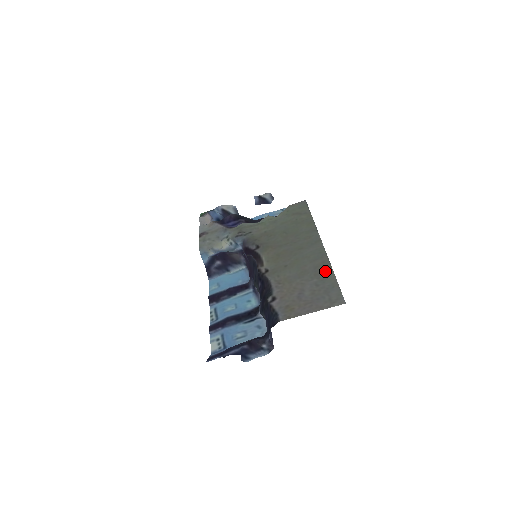
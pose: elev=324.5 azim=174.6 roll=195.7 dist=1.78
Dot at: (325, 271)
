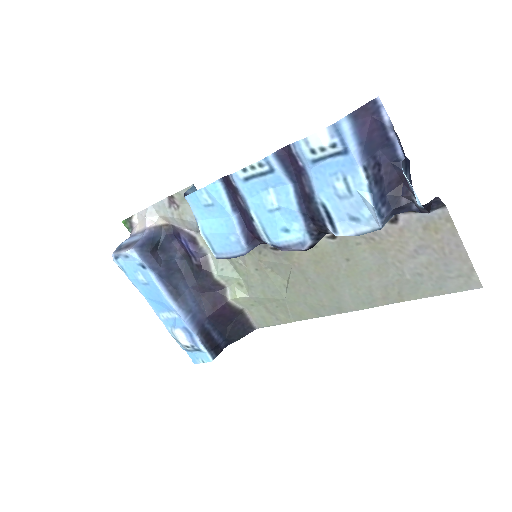
Dot at: (404, 292)
